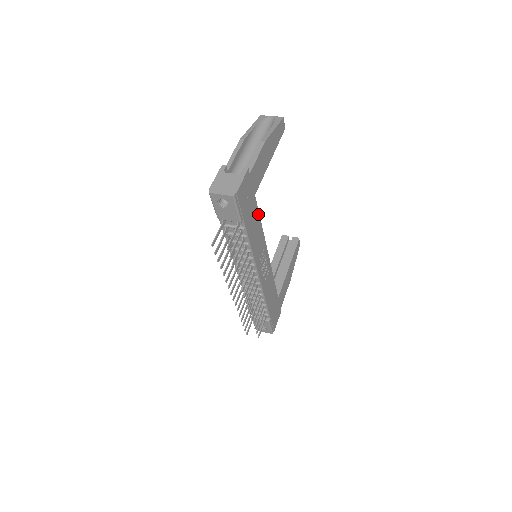
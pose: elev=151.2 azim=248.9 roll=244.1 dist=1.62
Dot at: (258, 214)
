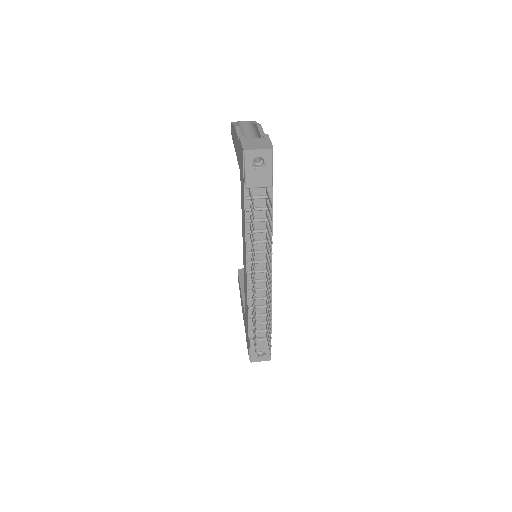
Dot at: occluded
